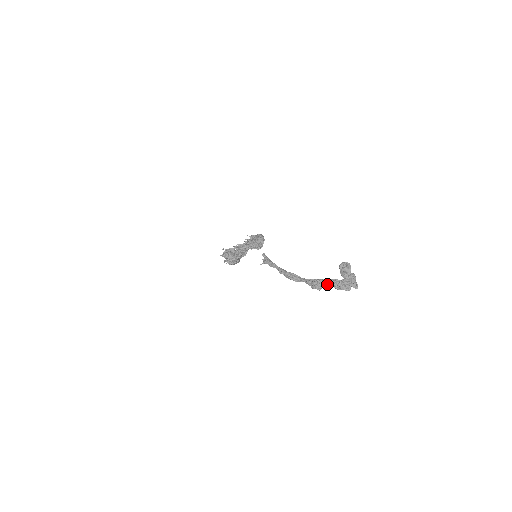
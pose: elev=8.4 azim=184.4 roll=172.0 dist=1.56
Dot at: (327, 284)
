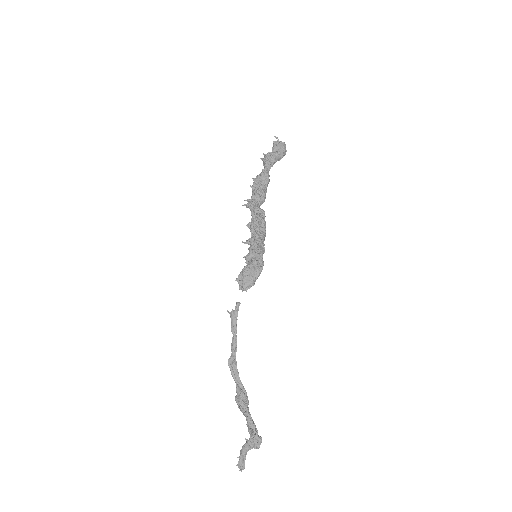
Dot at: (244, 415)
